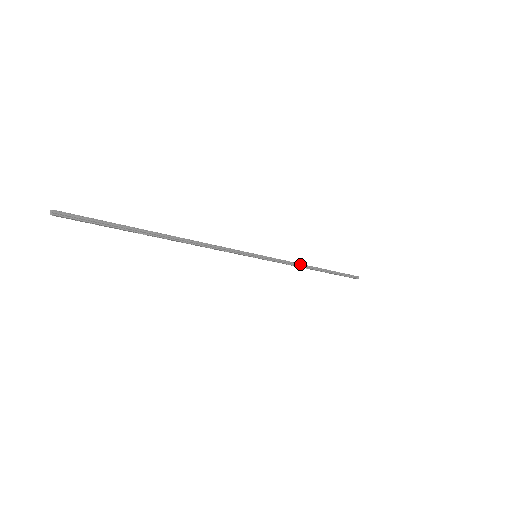
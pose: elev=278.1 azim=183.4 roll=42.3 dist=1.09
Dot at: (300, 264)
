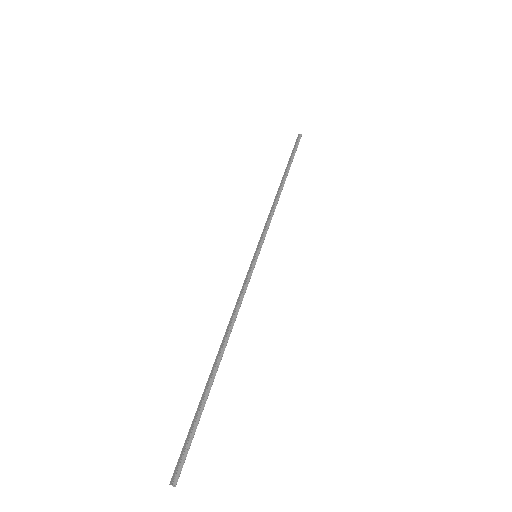
Dot at: (274, 204)
